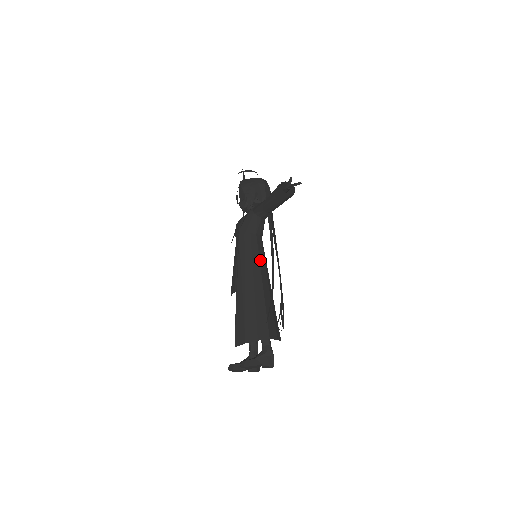
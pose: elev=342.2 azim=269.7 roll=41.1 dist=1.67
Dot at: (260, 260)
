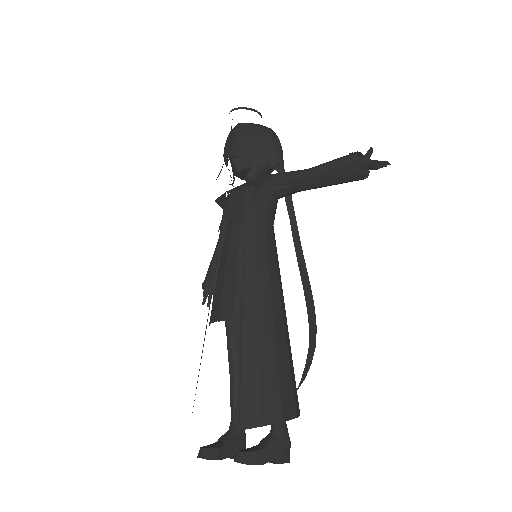
Dot at: (278, 269)
